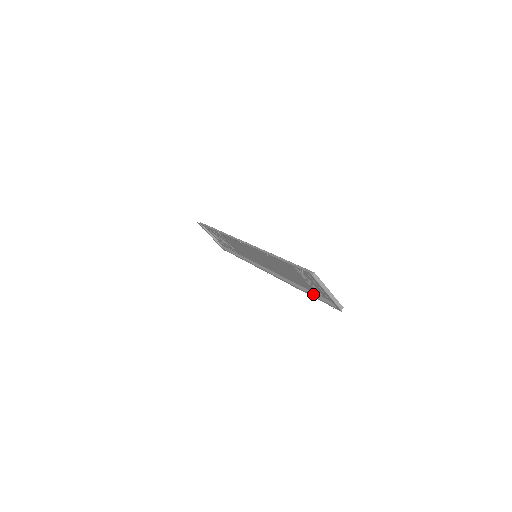
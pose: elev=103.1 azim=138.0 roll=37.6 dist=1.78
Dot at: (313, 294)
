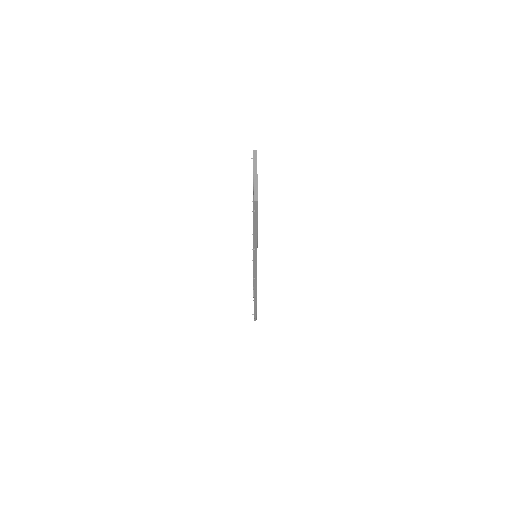
Dot at: (255, 230)
